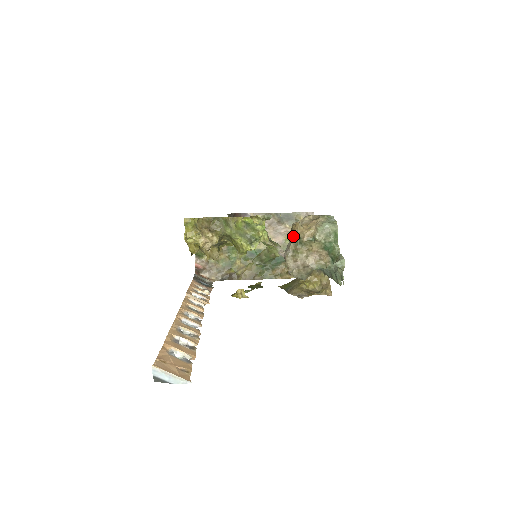
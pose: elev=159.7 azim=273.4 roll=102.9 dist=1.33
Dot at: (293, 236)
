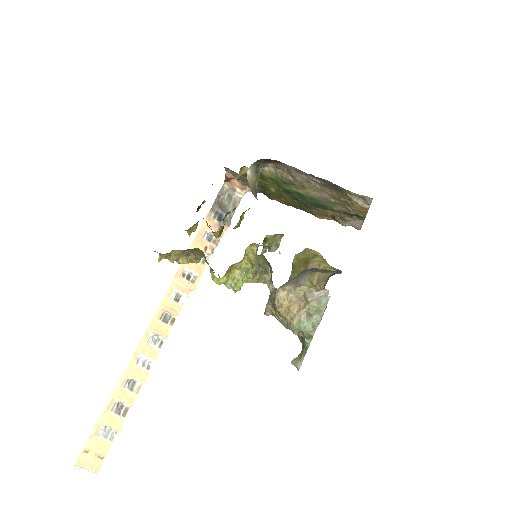
Dot at: occluded
